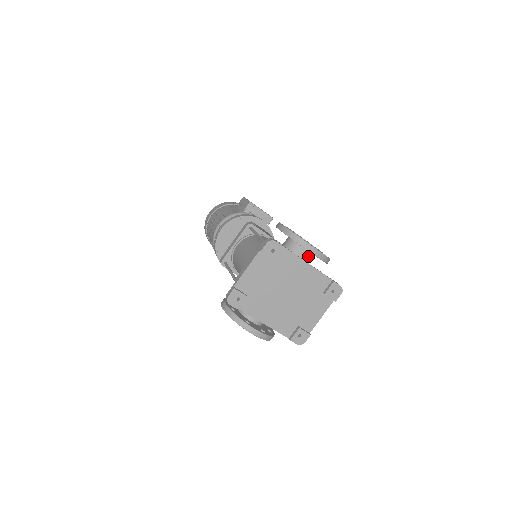
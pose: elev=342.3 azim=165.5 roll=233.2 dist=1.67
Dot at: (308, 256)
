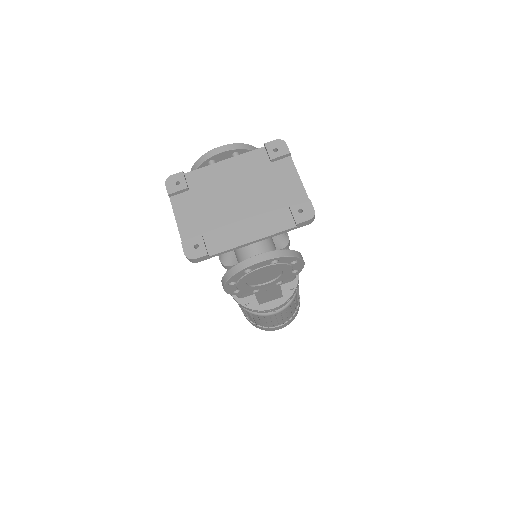
Dot at: occluded
